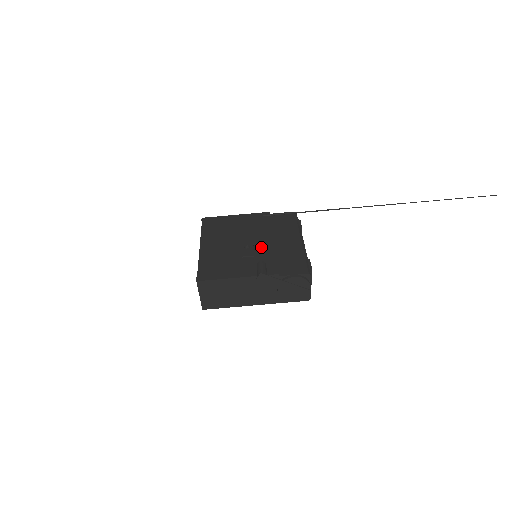
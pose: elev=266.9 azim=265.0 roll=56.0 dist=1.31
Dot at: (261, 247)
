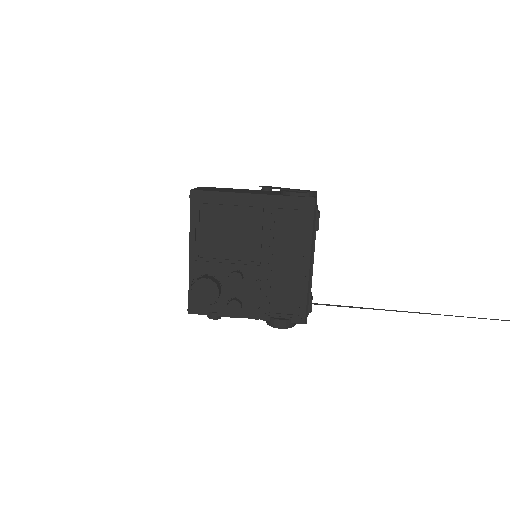
Dot at: occluded
